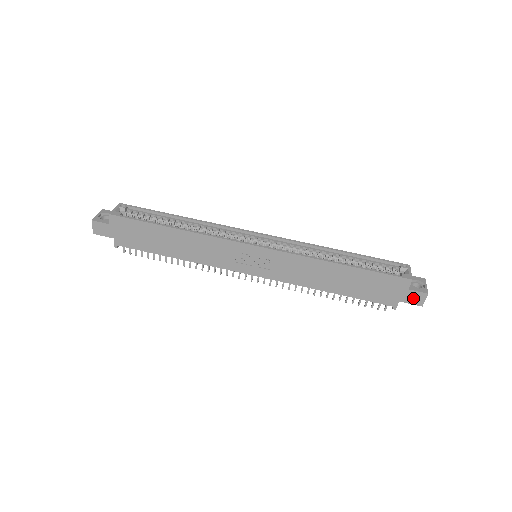
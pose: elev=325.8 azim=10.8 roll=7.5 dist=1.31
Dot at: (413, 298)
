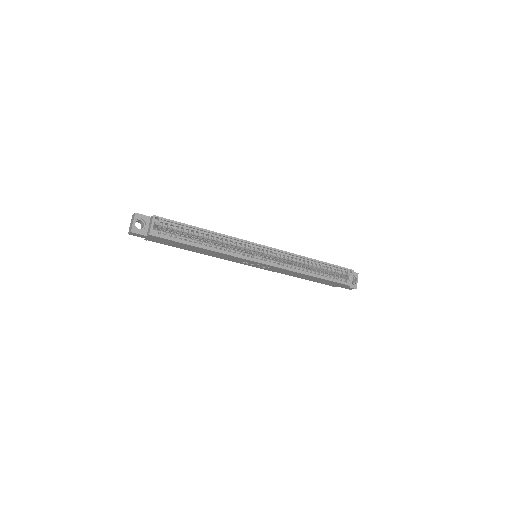
Dot at: (347, 288)
